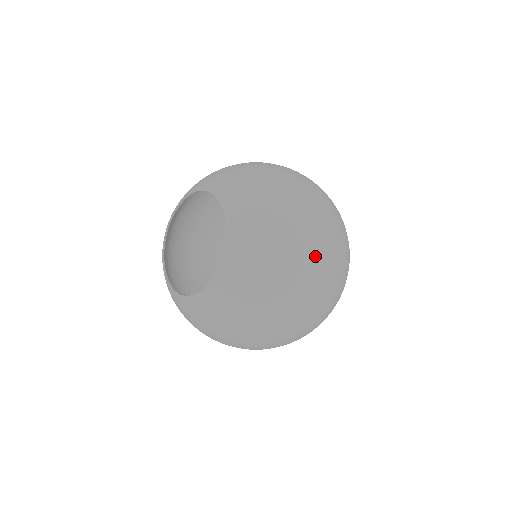
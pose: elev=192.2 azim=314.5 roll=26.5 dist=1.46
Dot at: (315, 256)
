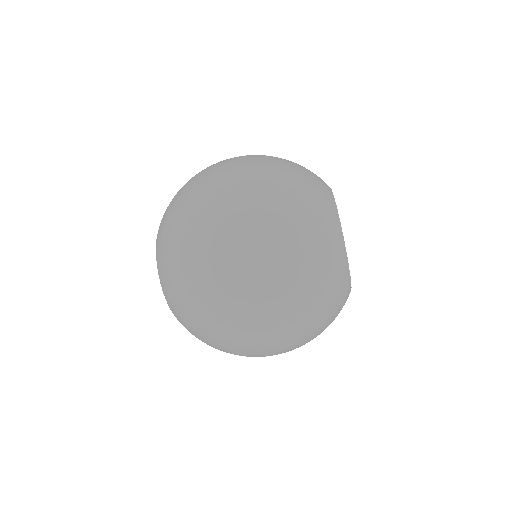
Dot at: (214, 255)
